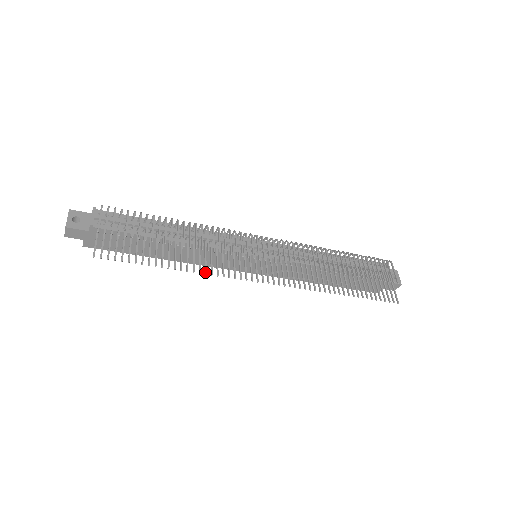
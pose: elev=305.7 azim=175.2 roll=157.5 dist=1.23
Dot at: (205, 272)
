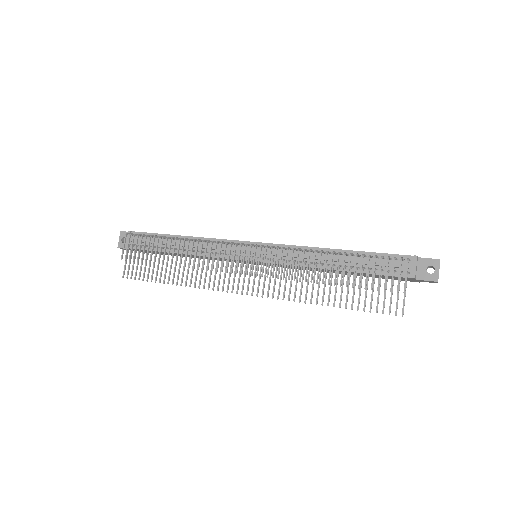
Dot at: (194, 286)
